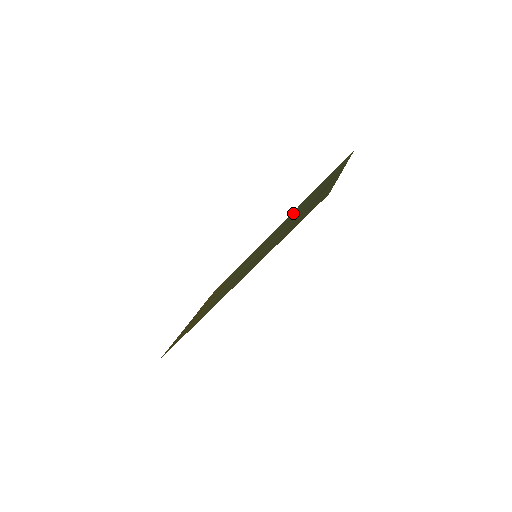
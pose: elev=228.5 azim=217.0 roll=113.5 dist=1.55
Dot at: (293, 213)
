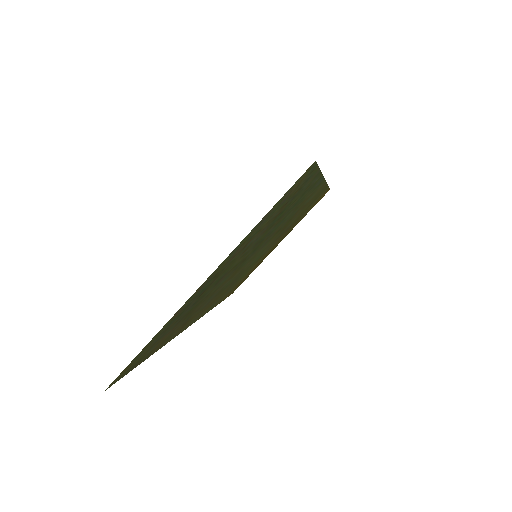
Dot at: occluded
